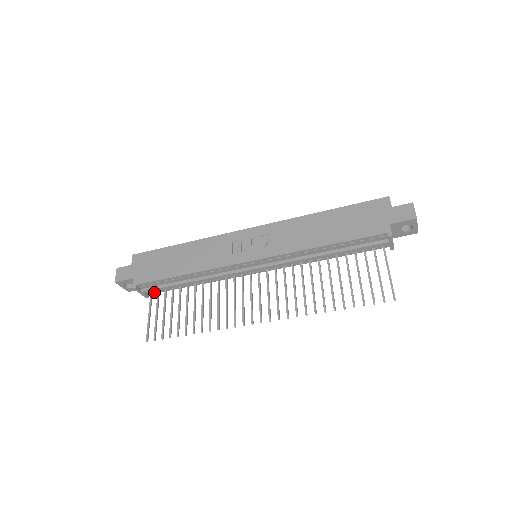
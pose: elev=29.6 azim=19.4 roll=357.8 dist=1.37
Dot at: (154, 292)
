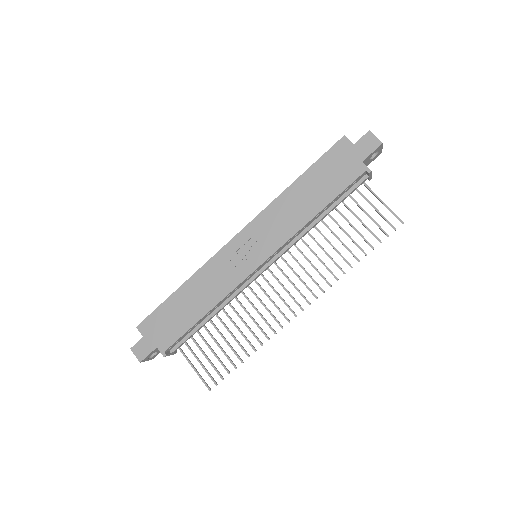
Dot at: occluded
